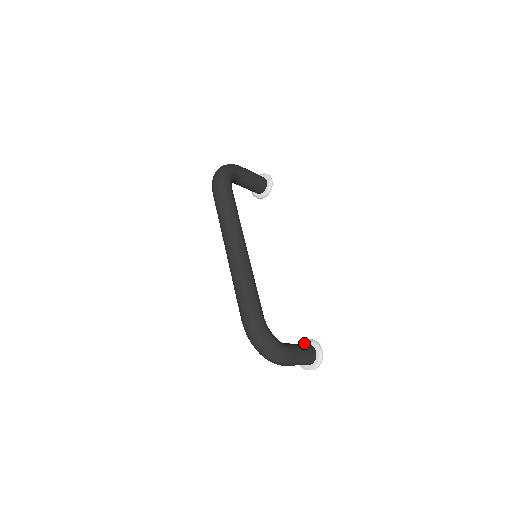
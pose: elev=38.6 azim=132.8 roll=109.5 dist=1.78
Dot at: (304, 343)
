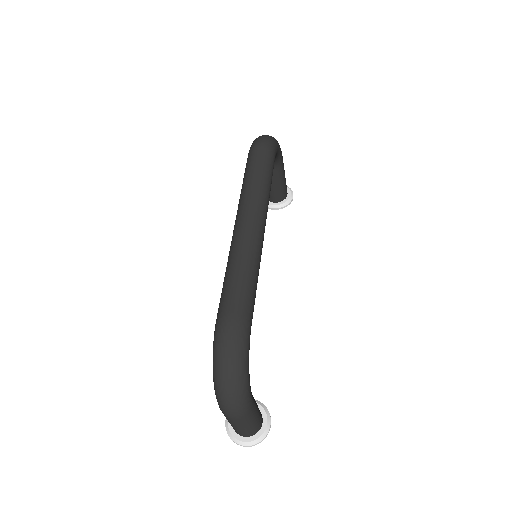
Dot at: occluded
